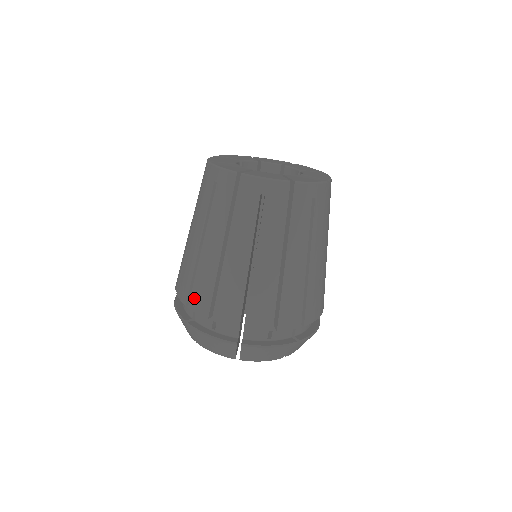
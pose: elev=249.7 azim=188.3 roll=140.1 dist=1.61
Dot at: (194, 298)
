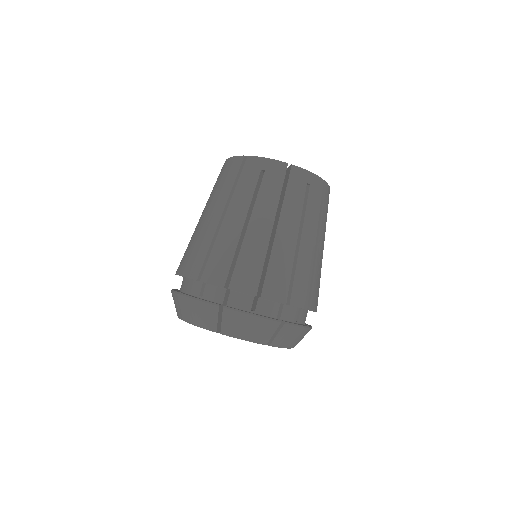
Dot at: (189, 265)
